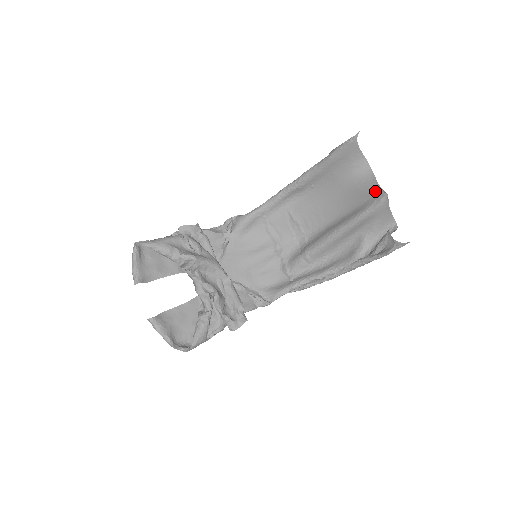
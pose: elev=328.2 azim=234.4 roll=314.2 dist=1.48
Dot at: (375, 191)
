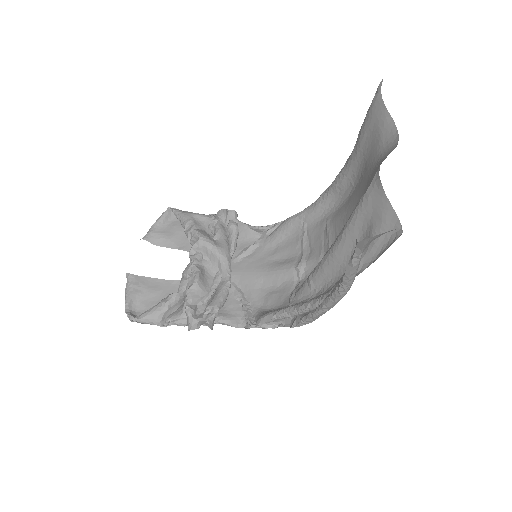
Dot at: occluded
